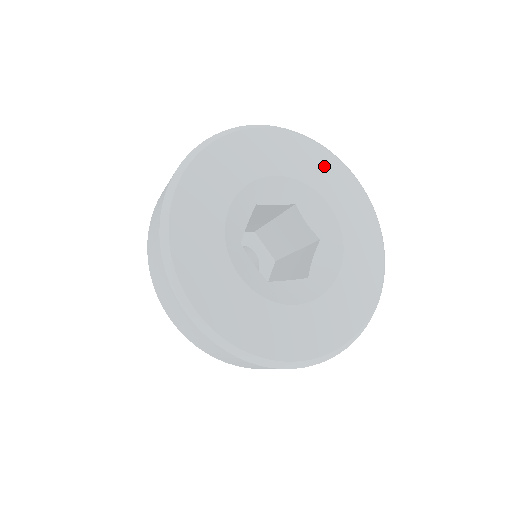
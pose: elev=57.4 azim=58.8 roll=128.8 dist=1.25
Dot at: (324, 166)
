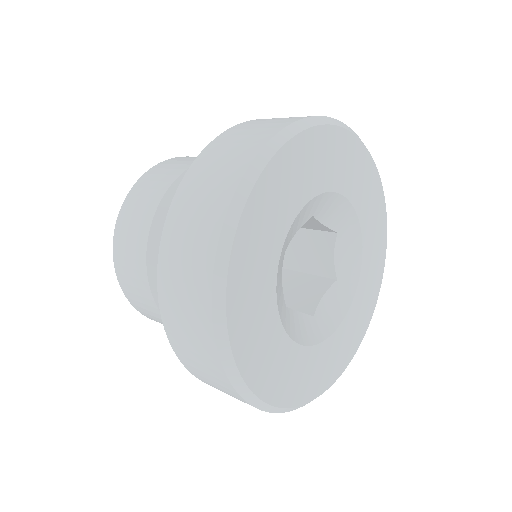
Dot at: (376, 208)
